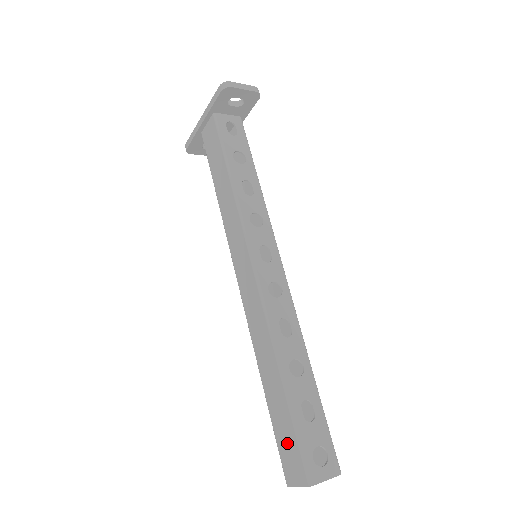
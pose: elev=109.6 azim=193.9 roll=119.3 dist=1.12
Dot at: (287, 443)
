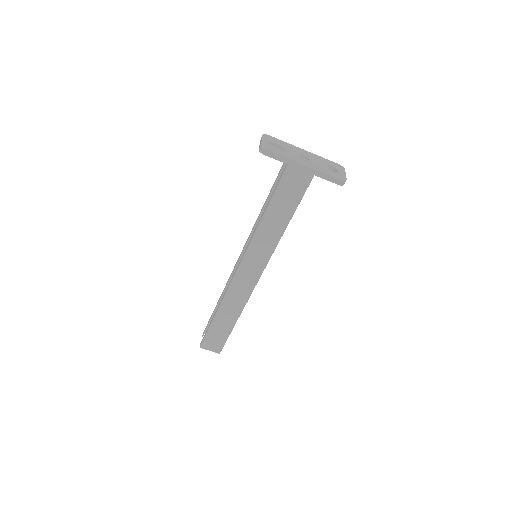
Dot at: (217, 339)
